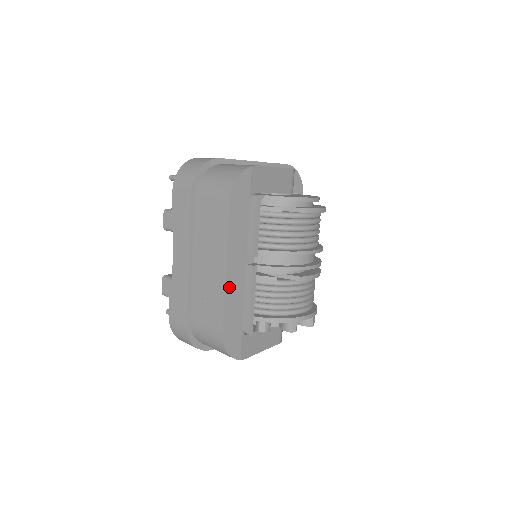
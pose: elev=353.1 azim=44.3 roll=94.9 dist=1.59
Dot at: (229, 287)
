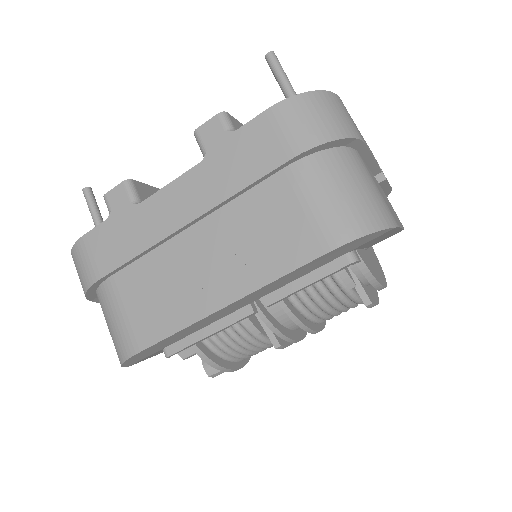
Dot at: (205, 319)
